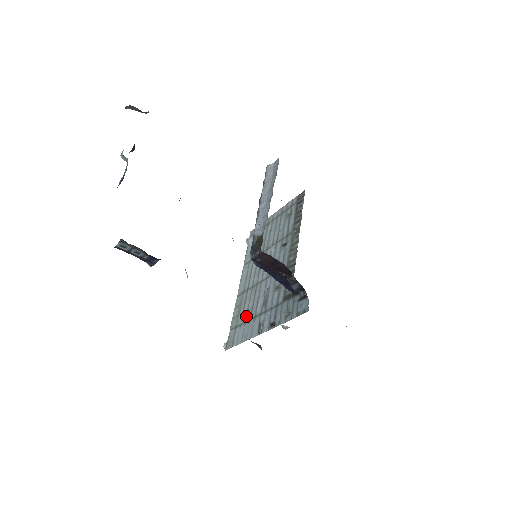
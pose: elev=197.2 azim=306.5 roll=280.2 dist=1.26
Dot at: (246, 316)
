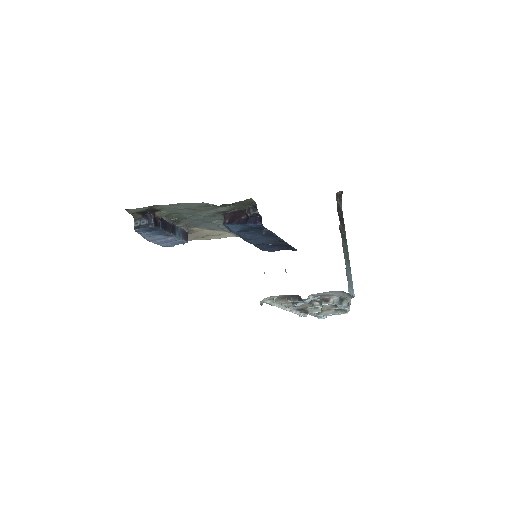
Dot at: occluded
